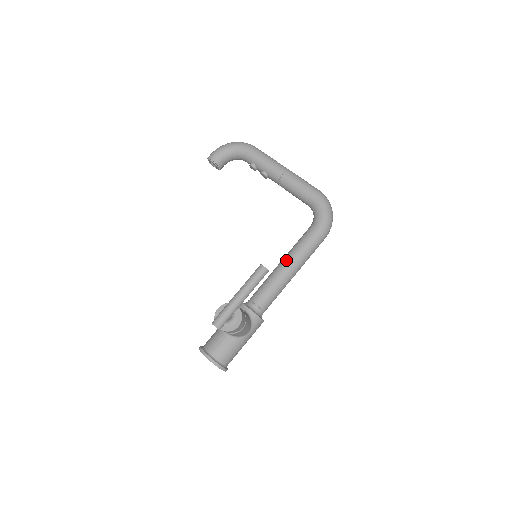
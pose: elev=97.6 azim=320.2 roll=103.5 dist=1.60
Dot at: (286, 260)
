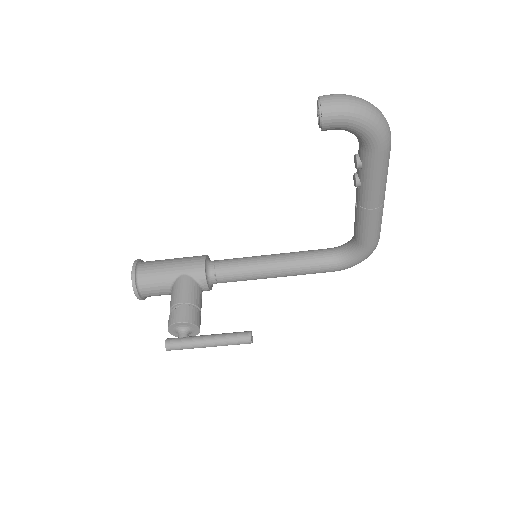
Dot at: (279, 271)
